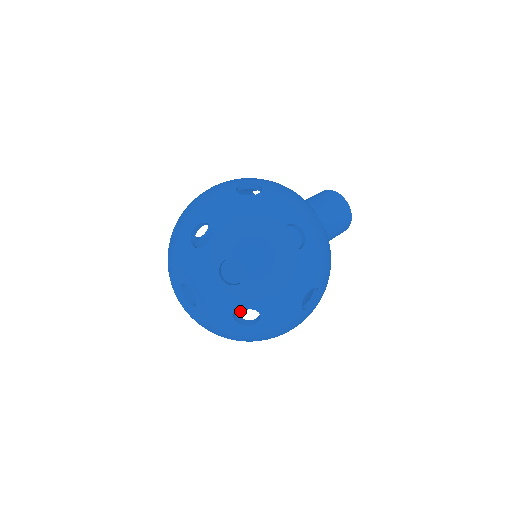
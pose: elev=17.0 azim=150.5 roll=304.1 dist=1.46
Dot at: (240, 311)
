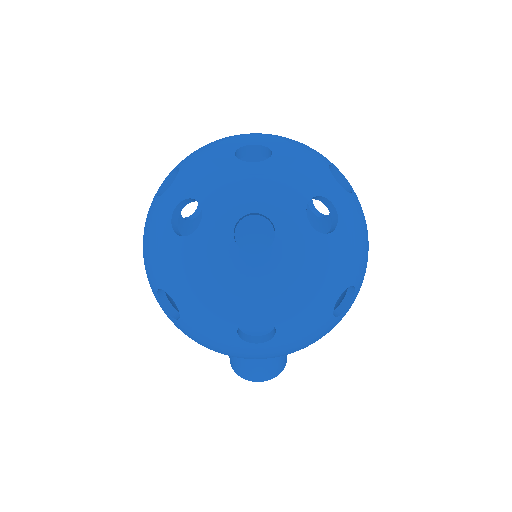
Dot at: occluded
